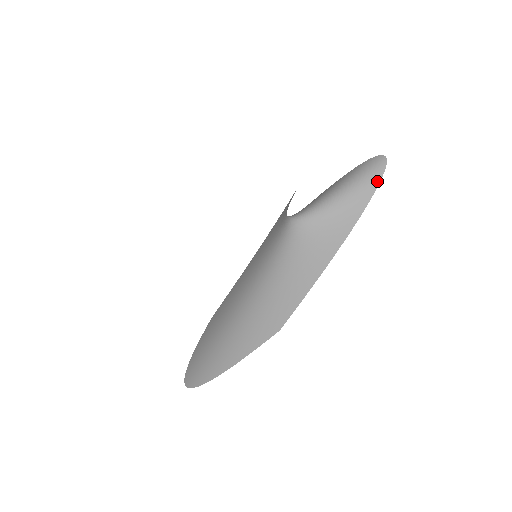
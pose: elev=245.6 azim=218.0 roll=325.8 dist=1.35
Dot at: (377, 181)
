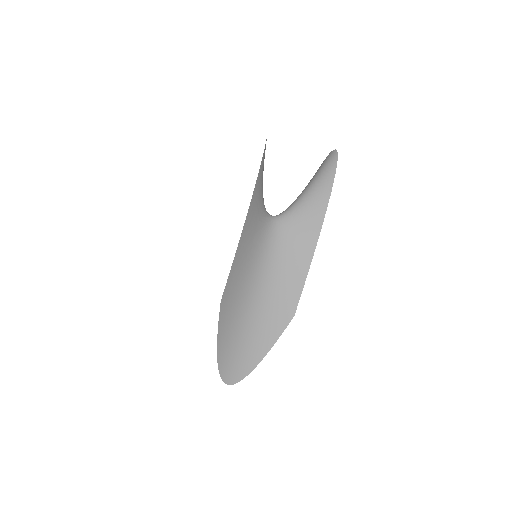
Dot at: (334, 168)
